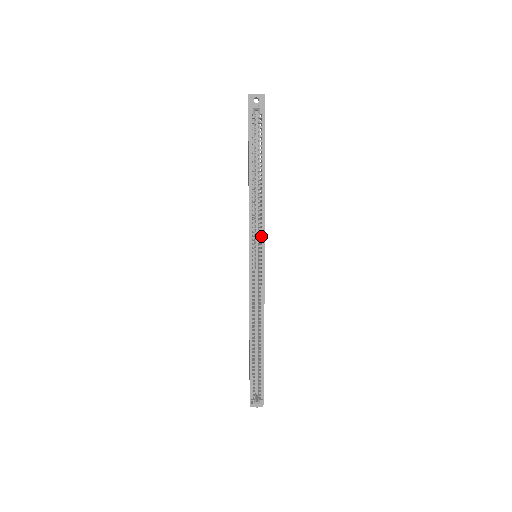
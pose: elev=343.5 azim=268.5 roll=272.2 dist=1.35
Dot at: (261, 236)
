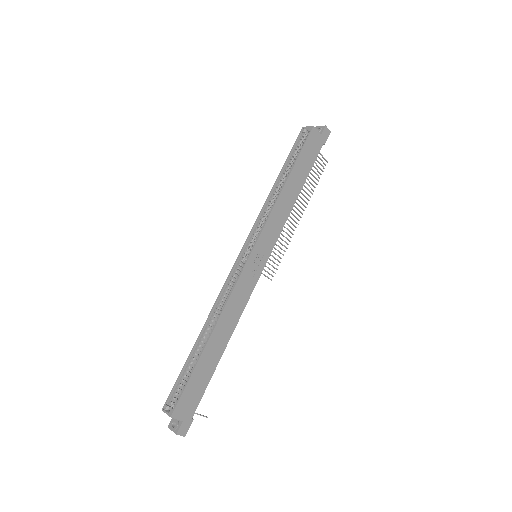
Dot at: (262, 230)
